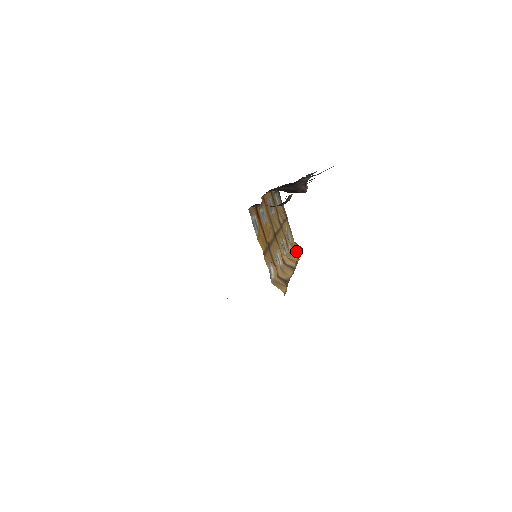
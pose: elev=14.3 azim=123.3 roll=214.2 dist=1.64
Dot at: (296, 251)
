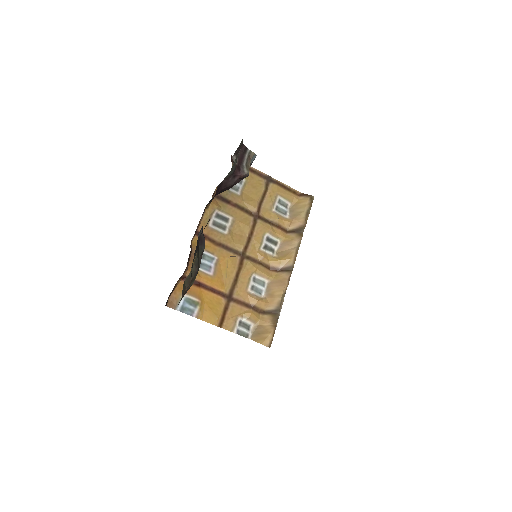
Dot at: (298, 221)
